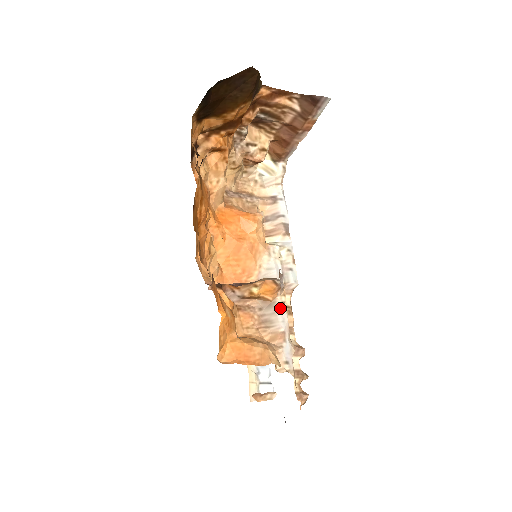
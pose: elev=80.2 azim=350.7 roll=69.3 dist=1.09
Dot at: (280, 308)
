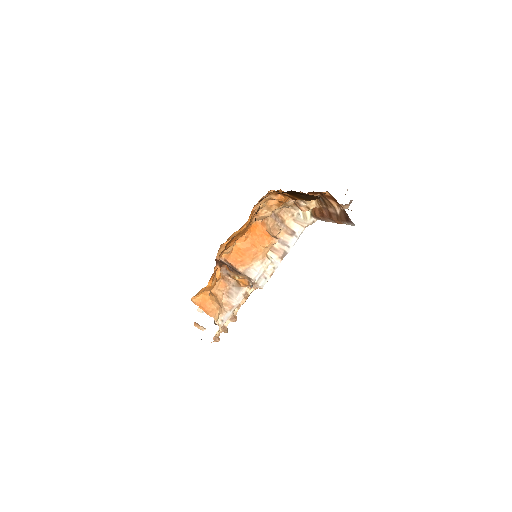
Dot at: (242, 293)
